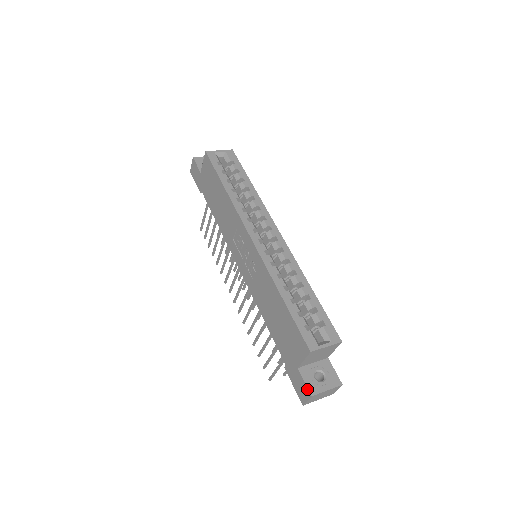
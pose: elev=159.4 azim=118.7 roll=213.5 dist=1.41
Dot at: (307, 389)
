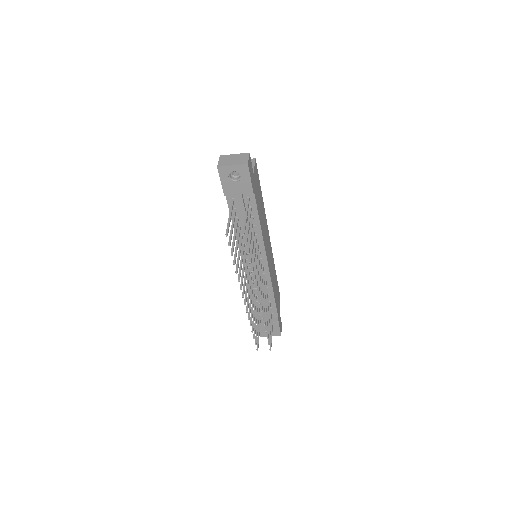
Dot at: occluded
